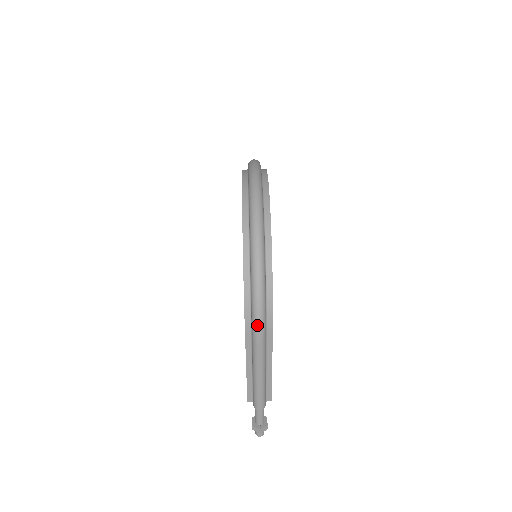
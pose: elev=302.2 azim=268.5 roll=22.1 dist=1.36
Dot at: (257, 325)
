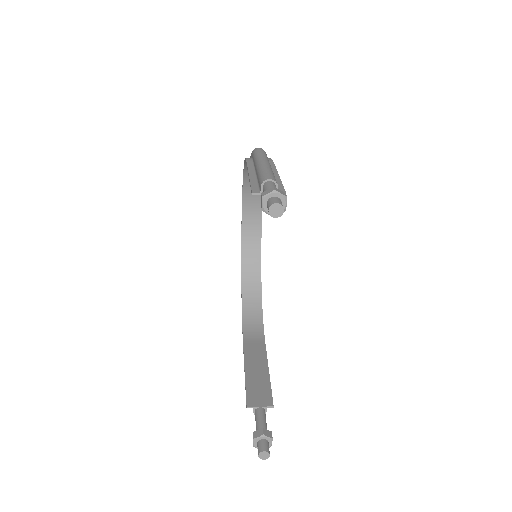
Dot at: occluded
